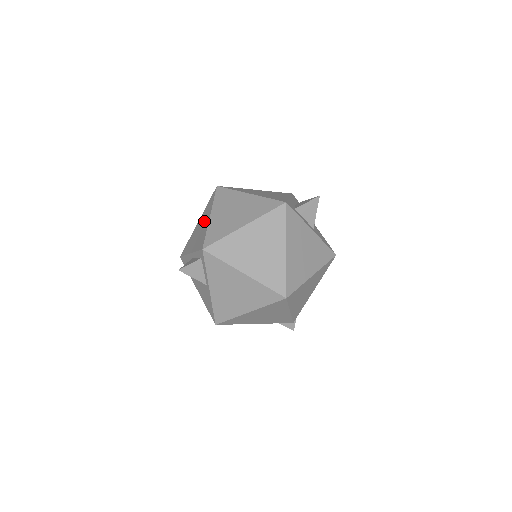
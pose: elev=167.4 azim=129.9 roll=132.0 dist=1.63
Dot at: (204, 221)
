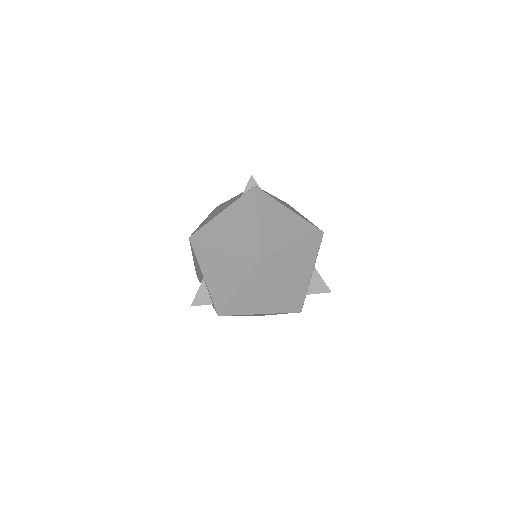
Dot at: (230, 276)
